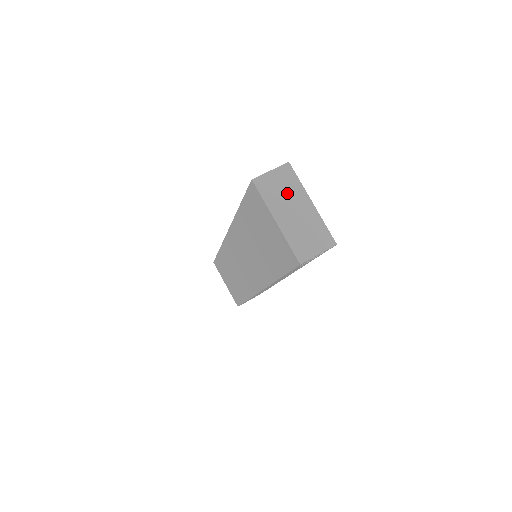
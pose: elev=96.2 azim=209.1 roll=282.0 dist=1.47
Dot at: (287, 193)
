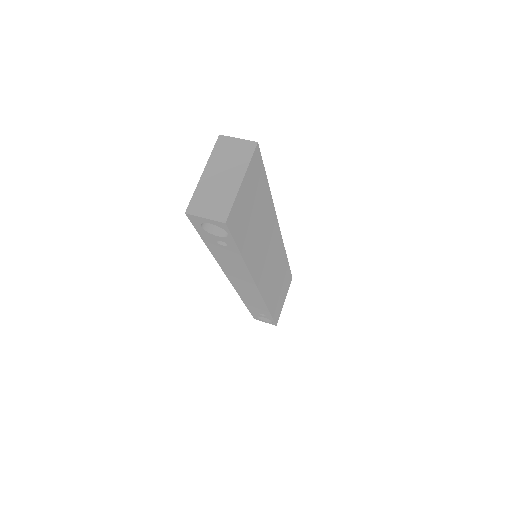
Dot at: (232, 161)
